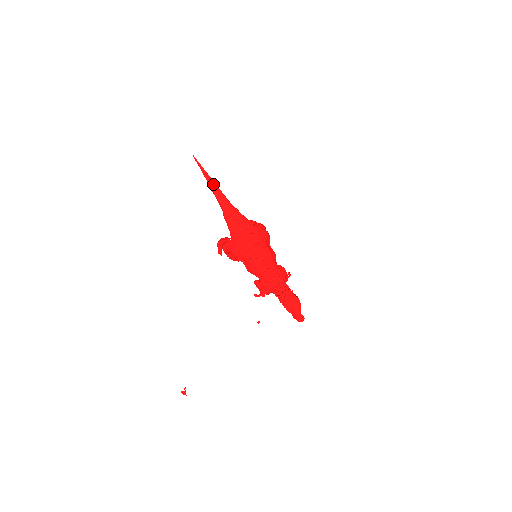
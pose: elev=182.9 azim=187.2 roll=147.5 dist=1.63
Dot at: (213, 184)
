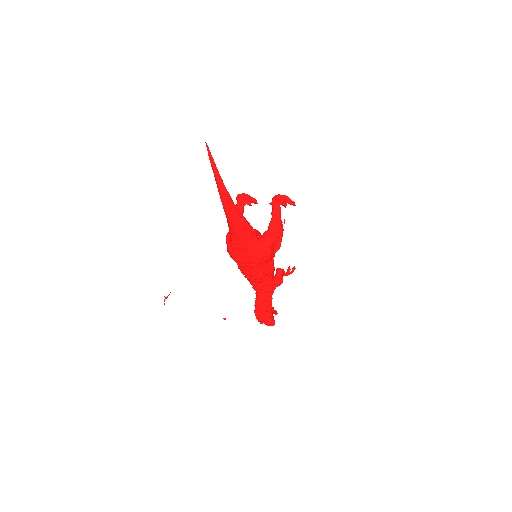
Dot at: (221, 190)
